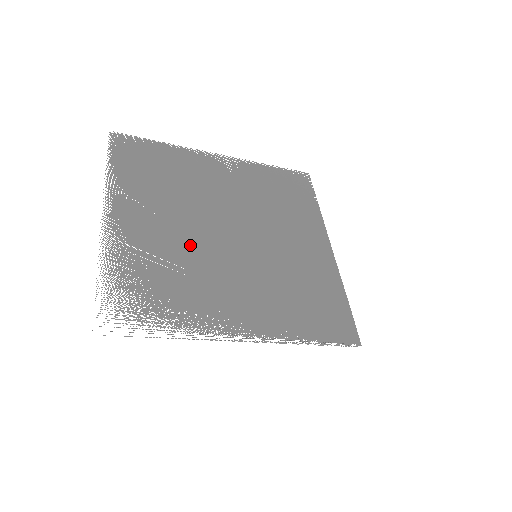
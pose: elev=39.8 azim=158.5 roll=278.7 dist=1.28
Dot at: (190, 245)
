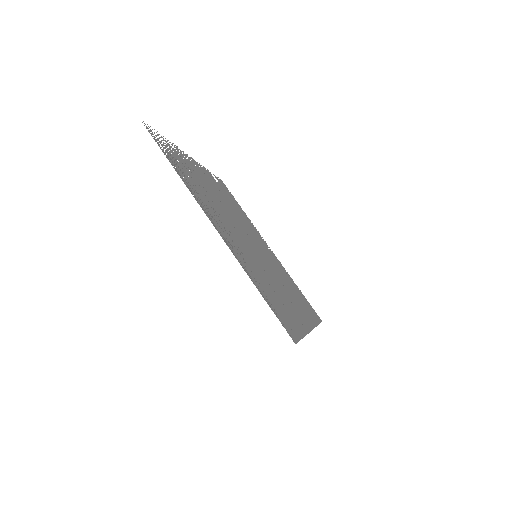
Dot at: (222, 206)
